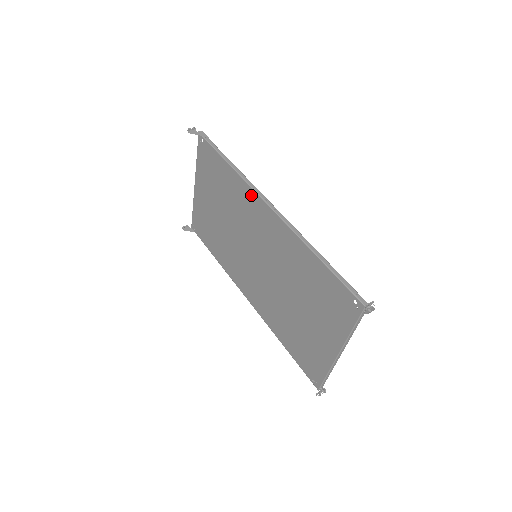
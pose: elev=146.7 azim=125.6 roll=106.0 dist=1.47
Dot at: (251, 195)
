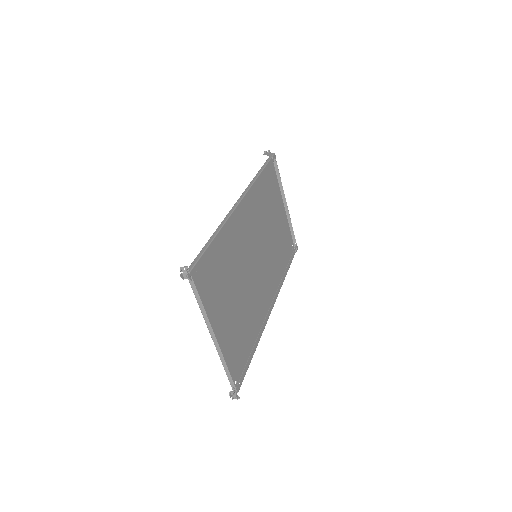
Dot at: occluded
